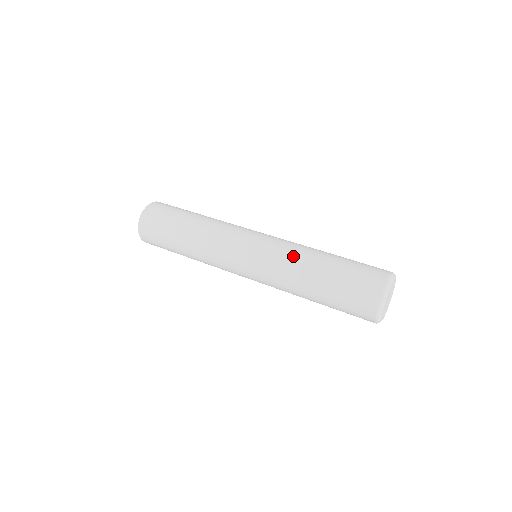
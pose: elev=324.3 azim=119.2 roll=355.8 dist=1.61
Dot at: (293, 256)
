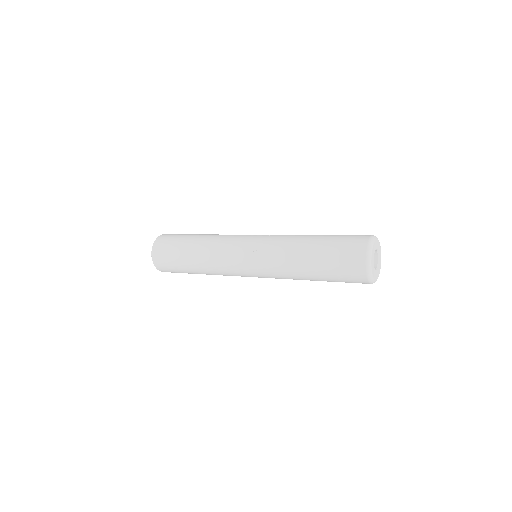
Dot at: (283, 251)
